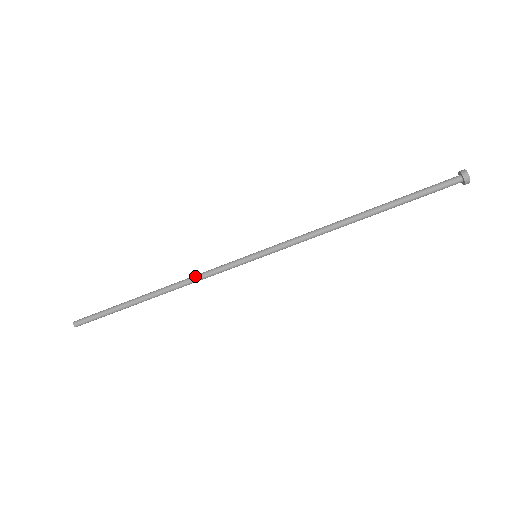
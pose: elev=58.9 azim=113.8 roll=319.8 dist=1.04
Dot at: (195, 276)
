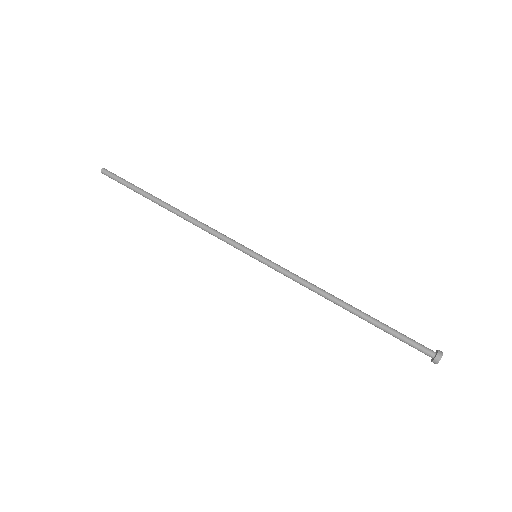
Dot at: (207, 225)
